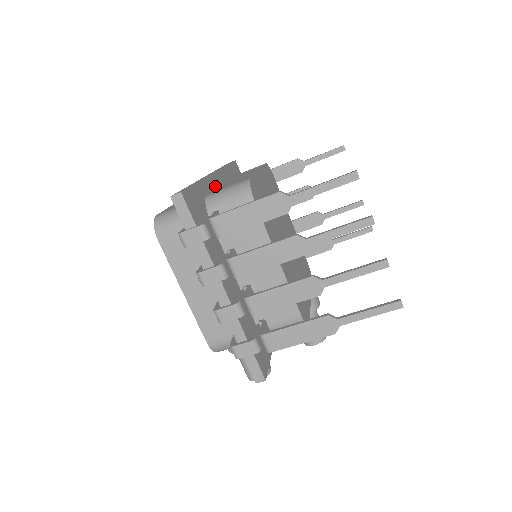
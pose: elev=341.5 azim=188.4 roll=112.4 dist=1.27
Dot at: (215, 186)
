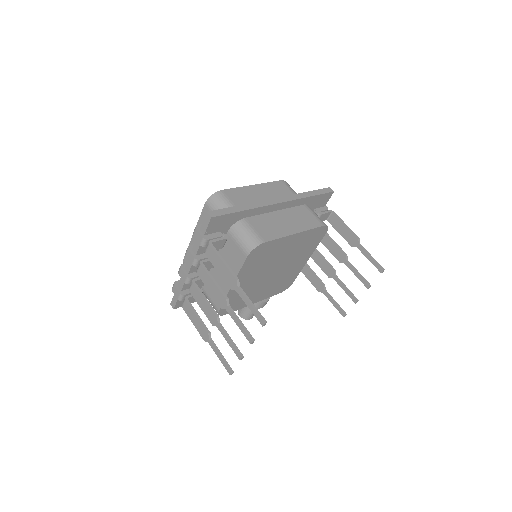
Dot at: (267, 211)
